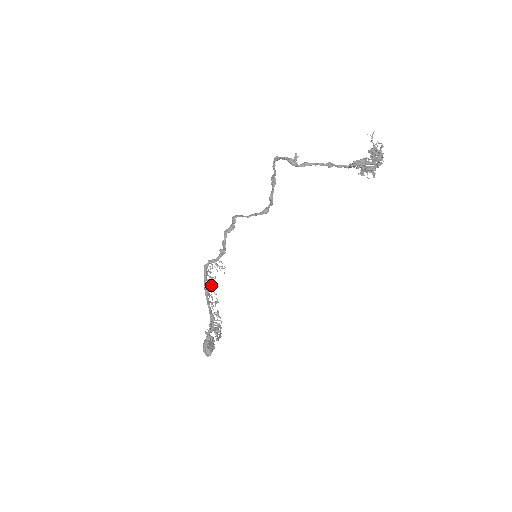
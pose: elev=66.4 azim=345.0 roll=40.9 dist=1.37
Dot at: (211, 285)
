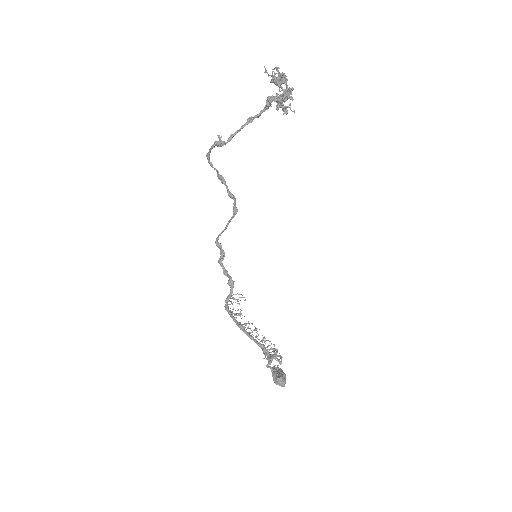
Dot at: occluded
